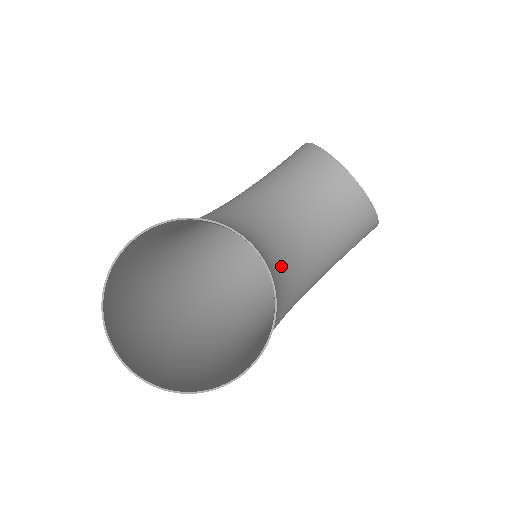
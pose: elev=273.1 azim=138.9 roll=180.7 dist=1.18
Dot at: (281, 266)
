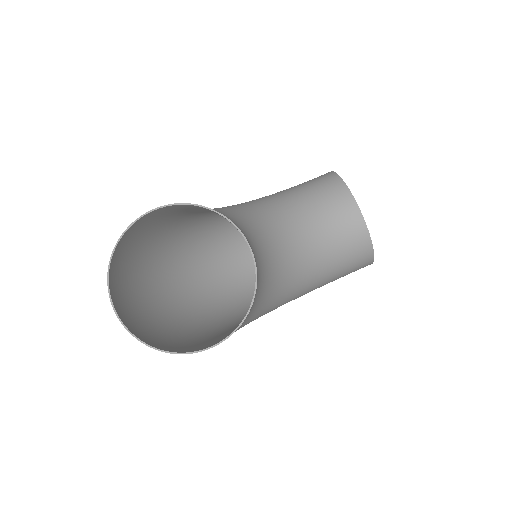
Dot at: (271, 271)
